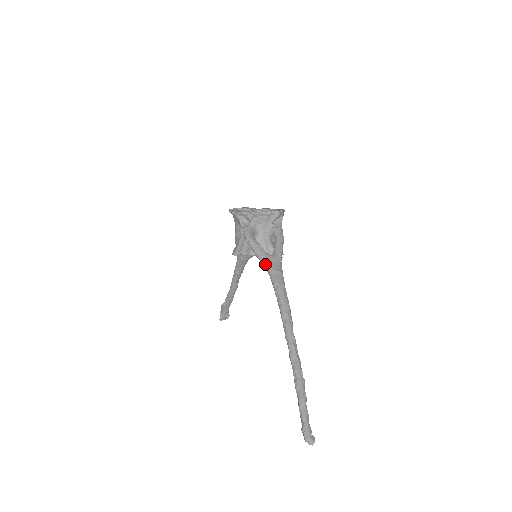
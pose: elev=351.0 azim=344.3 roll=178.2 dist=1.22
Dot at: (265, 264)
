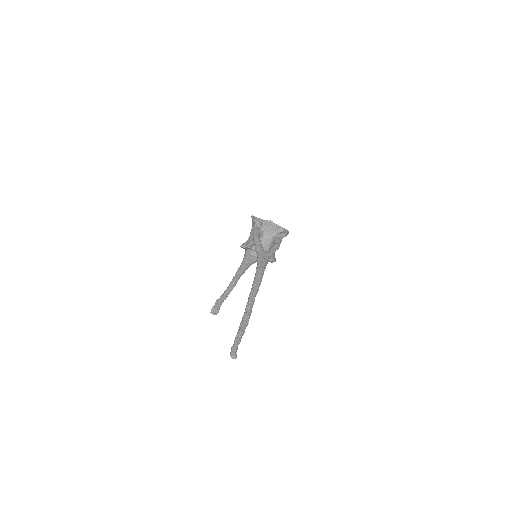
Dot at: (258, 253)
